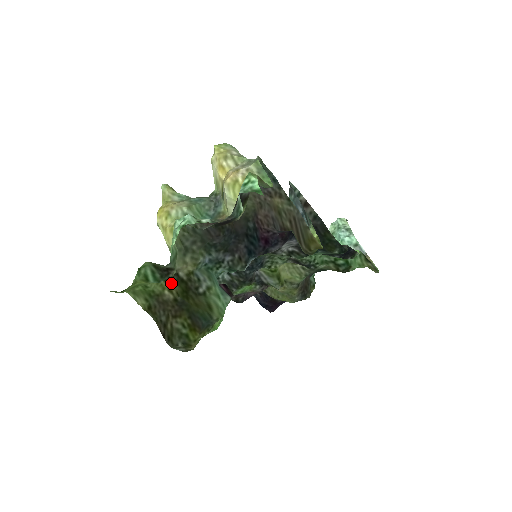
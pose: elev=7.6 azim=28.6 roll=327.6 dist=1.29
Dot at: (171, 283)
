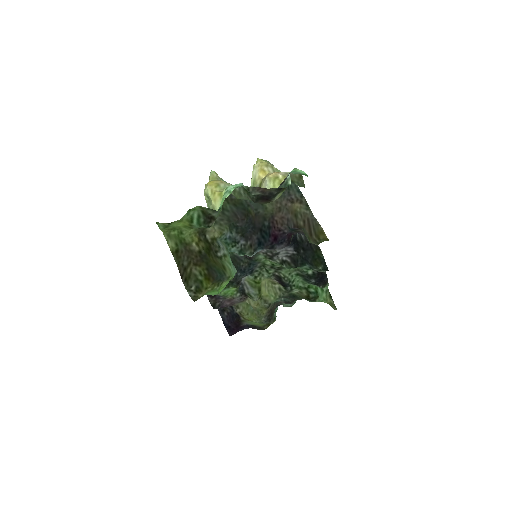
Dot at: (199, 239)
